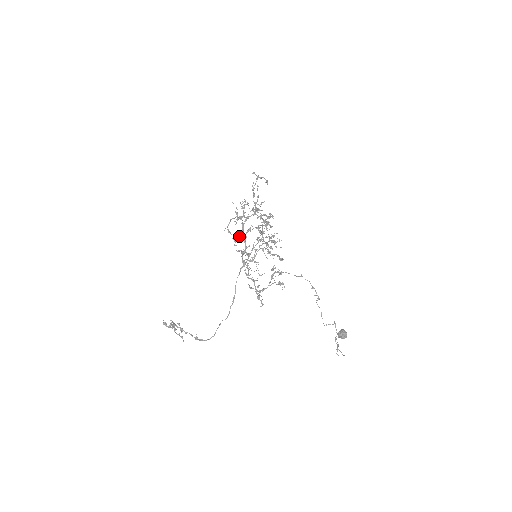
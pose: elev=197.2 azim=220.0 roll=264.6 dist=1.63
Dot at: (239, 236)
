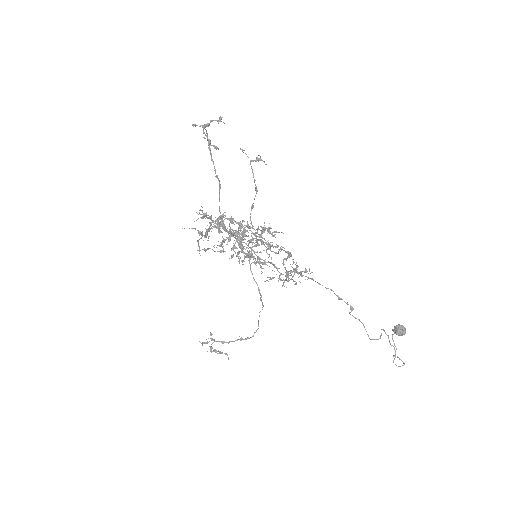
Dot at: (222, 241)
